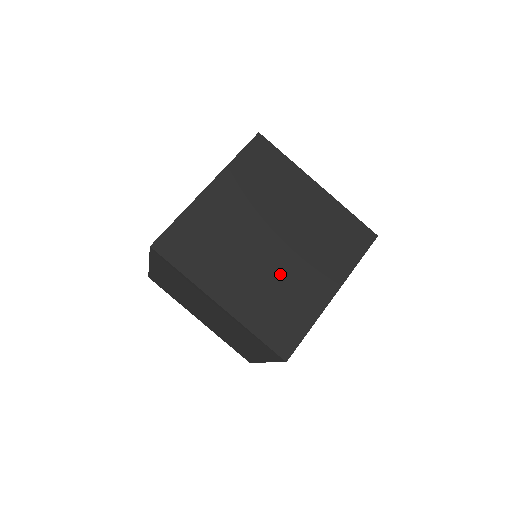
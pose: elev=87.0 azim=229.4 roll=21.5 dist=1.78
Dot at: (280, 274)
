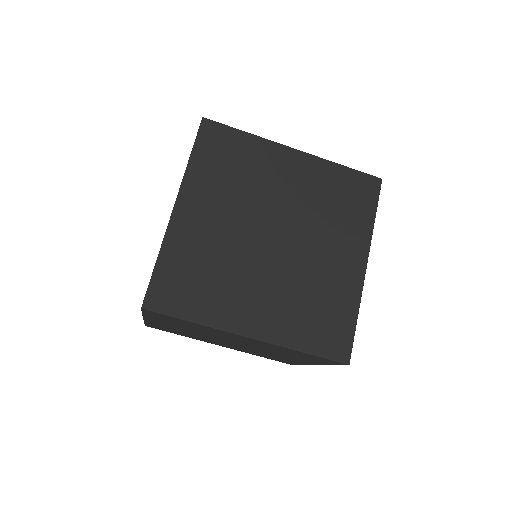
Dot at: (299, 271)
